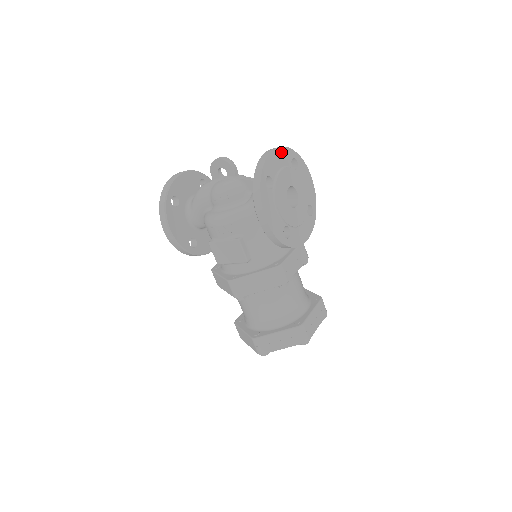
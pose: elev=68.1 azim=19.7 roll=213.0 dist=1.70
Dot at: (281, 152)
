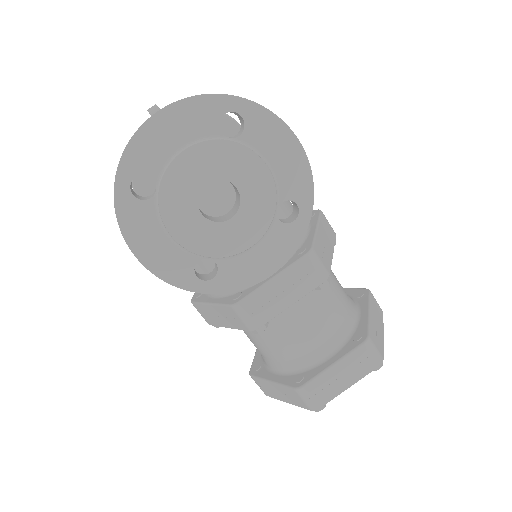
Dot at: (181, 112)
